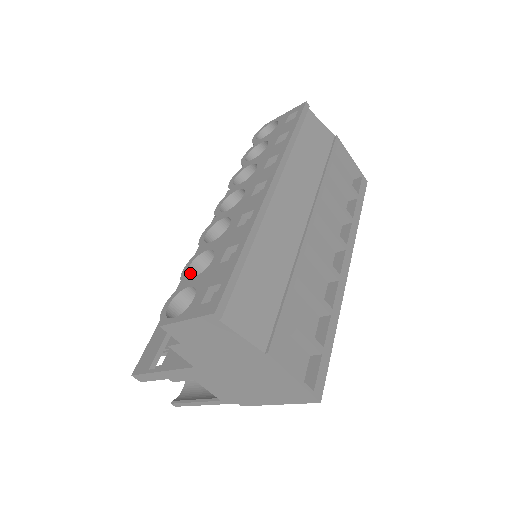
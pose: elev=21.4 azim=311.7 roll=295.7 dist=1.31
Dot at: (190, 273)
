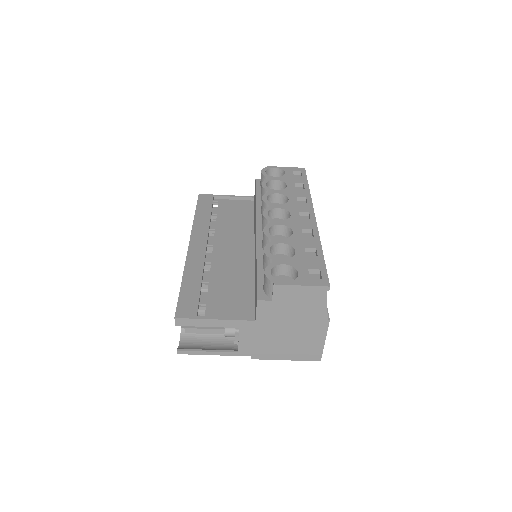
Dot at: (269, 254)
